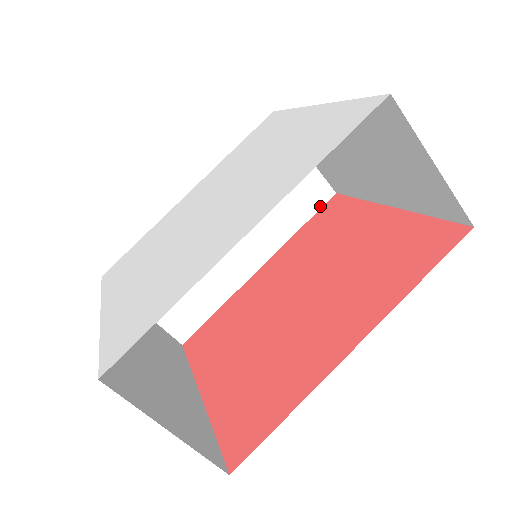
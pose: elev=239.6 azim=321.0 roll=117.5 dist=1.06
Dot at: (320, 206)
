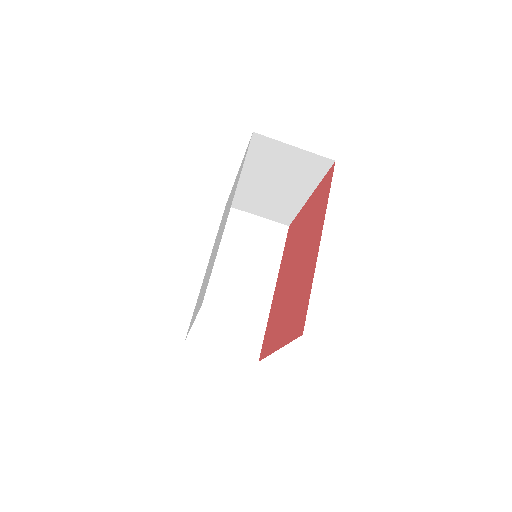
Dot at: (285, 238)
